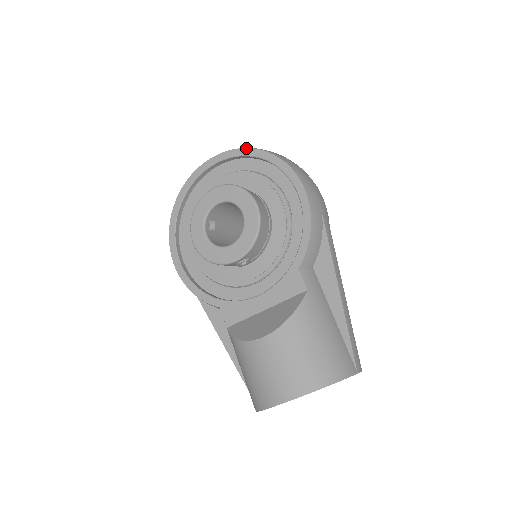
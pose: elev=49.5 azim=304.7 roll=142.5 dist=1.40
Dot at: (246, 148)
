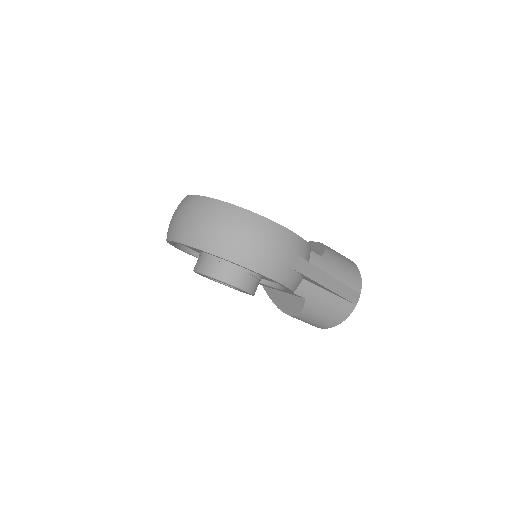
Dot at: (201, 250)
